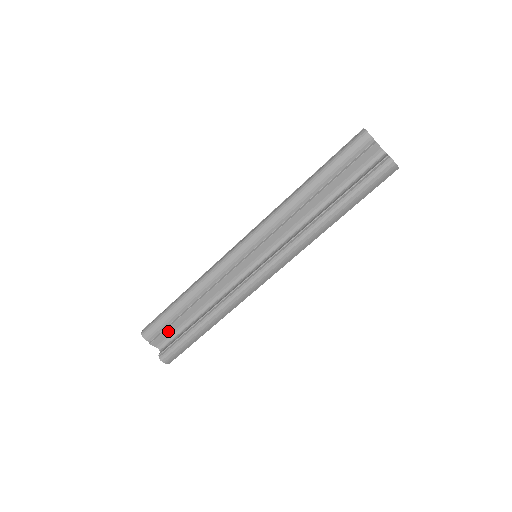
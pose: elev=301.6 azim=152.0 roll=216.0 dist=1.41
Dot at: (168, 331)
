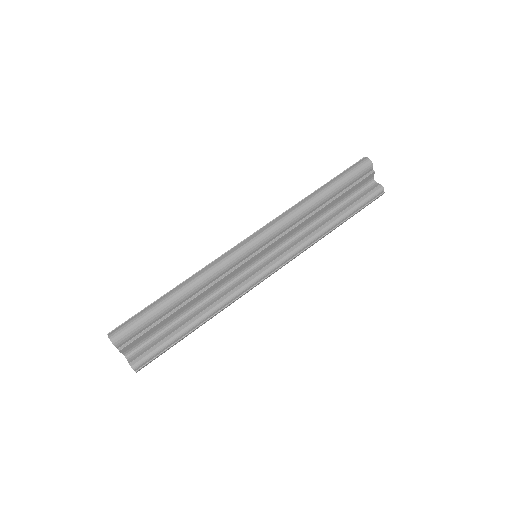
Dot at: (145, 334)
